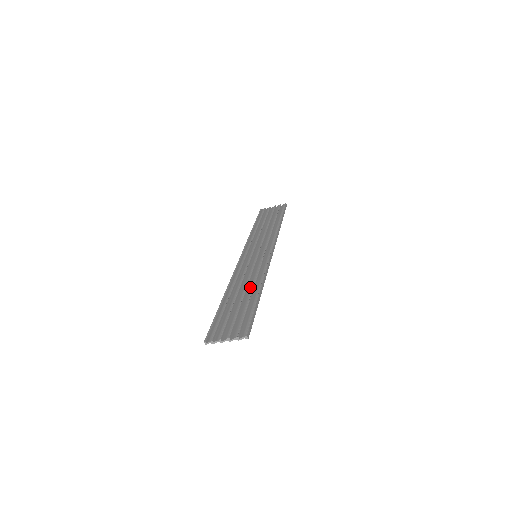
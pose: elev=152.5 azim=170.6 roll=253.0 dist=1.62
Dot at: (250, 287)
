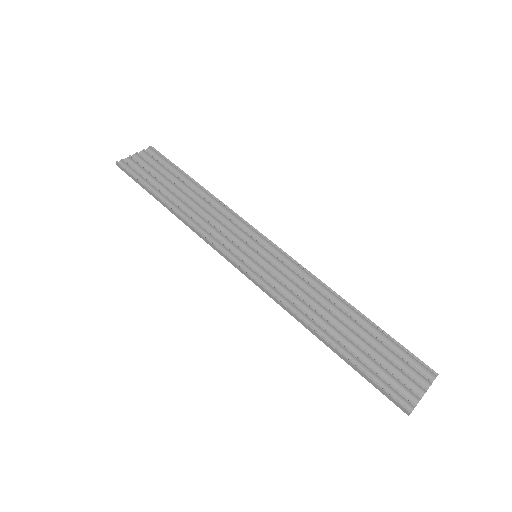
Dot at: (333, 309)
